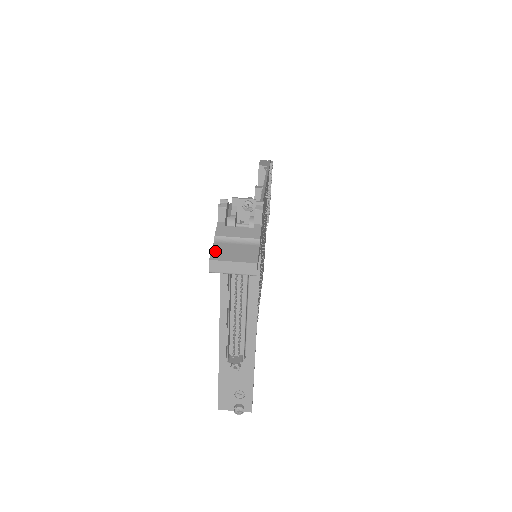
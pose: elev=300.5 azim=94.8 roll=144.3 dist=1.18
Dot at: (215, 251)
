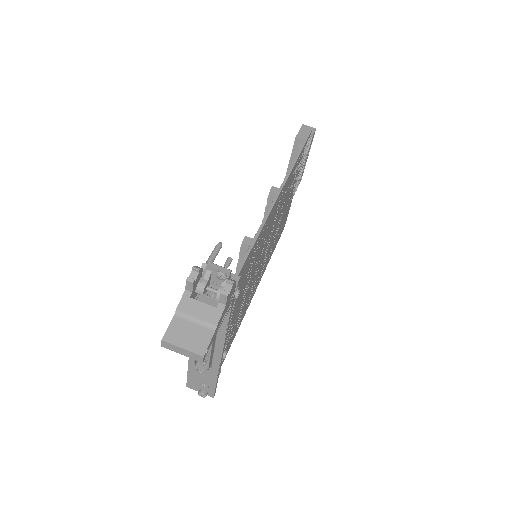
Dot at: (171, 329)
